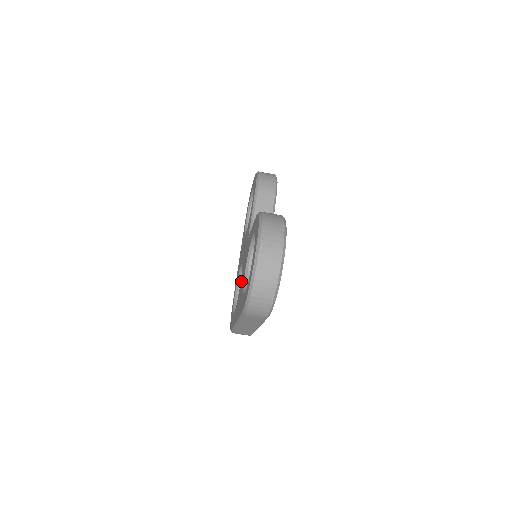
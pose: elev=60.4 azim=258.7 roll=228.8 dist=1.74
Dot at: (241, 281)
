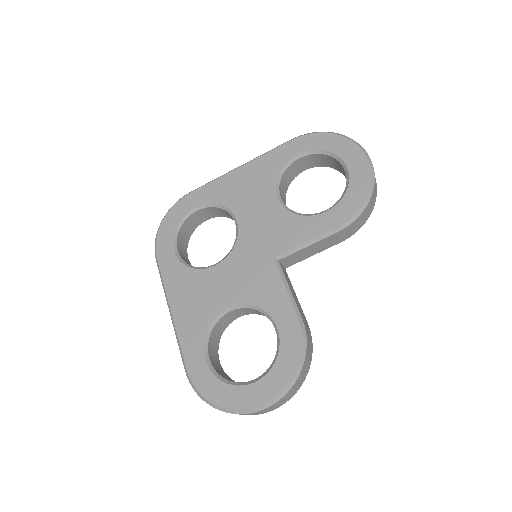
Dot at: (217, 279)
